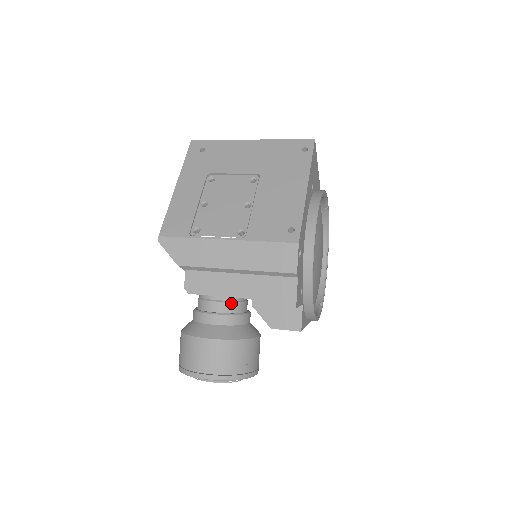
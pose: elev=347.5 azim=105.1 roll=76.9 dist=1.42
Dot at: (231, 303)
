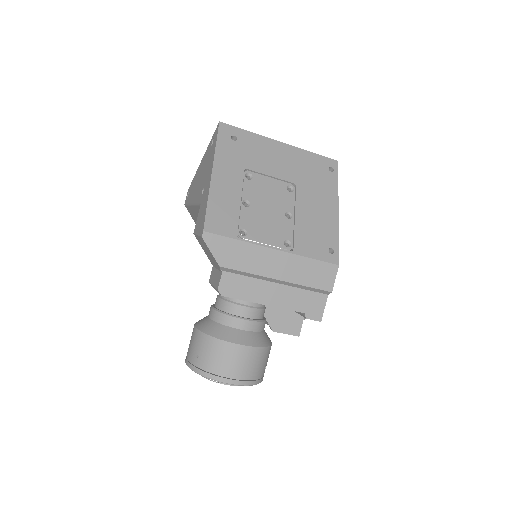
Dot at: (261, 310)
